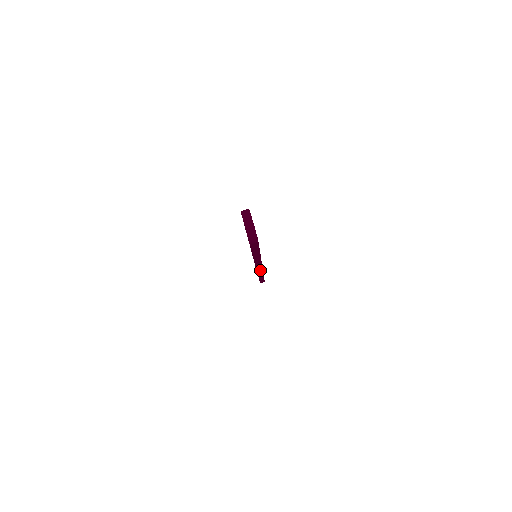
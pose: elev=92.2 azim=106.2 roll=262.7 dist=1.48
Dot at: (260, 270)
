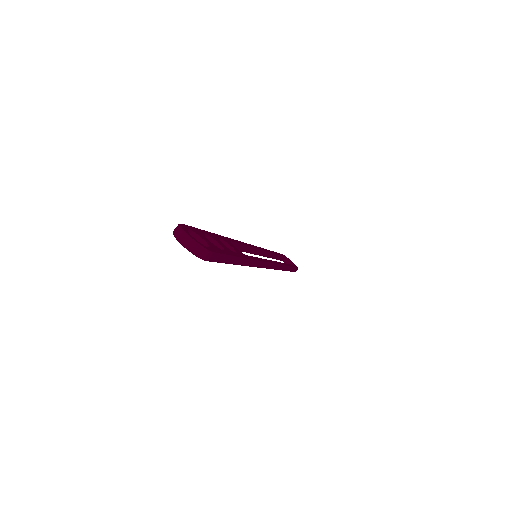
Dot at: (273, 266)
